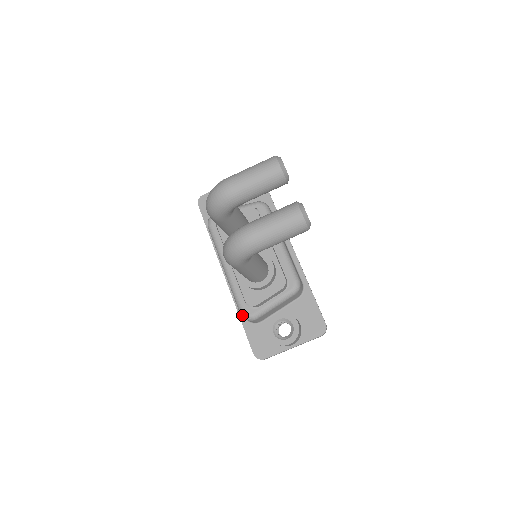
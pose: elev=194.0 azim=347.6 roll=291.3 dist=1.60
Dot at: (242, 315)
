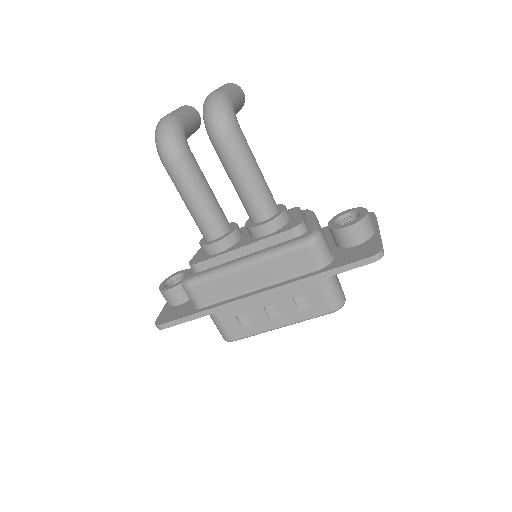
Dot at: (309, 240)
